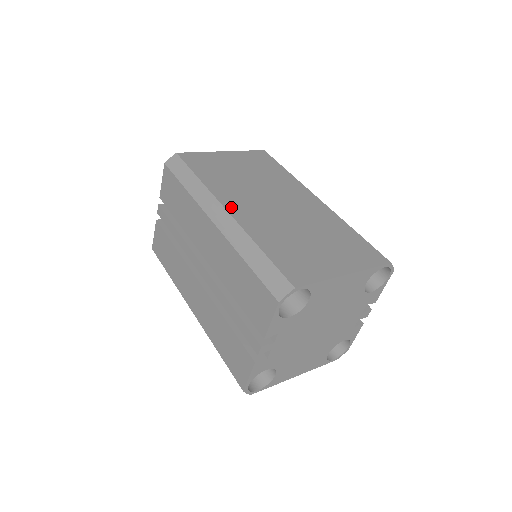
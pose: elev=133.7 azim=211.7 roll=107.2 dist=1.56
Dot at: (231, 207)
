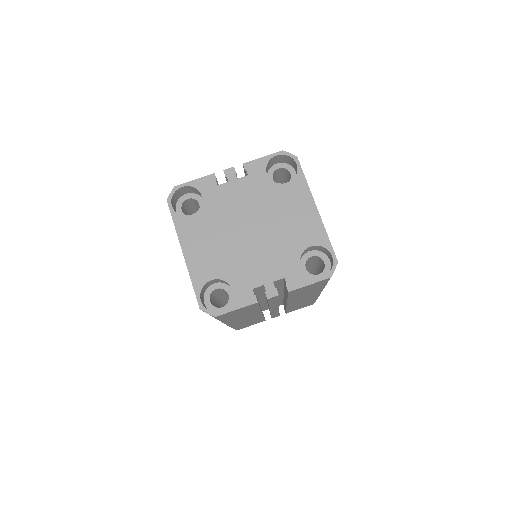
Dot at: occluded
